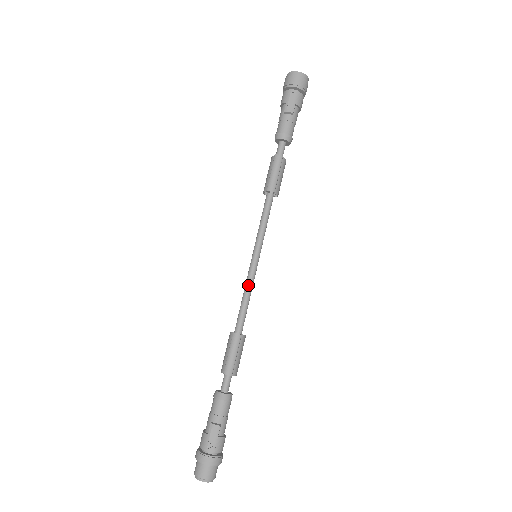
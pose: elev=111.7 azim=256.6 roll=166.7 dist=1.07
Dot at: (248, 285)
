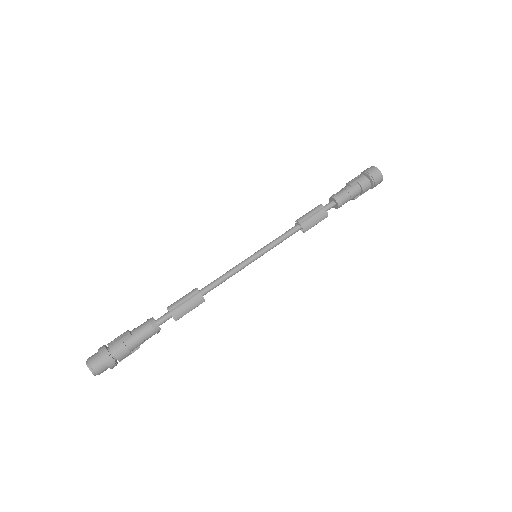
Dot at: (234, 267)
